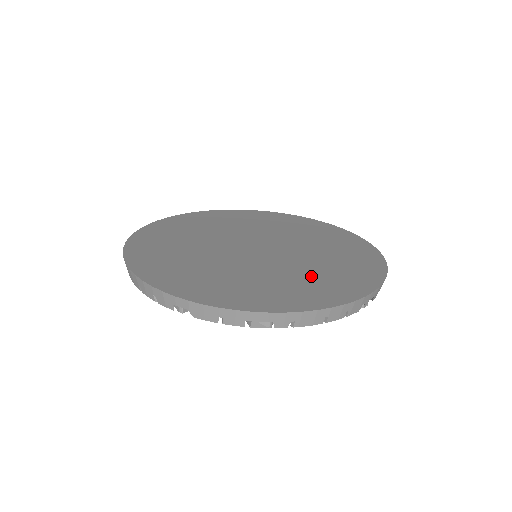
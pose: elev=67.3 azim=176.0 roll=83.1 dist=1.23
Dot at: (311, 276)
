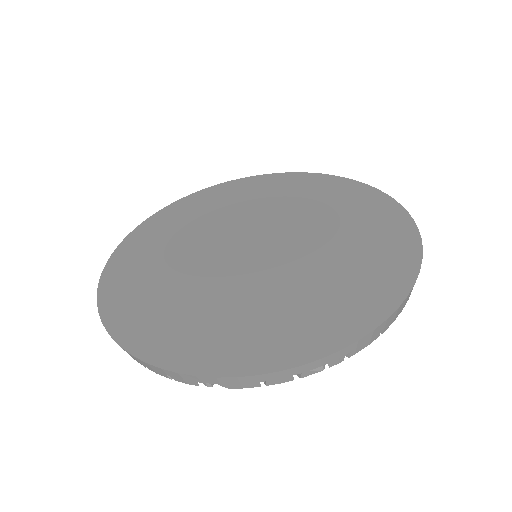
Dot at: (338, 272)
